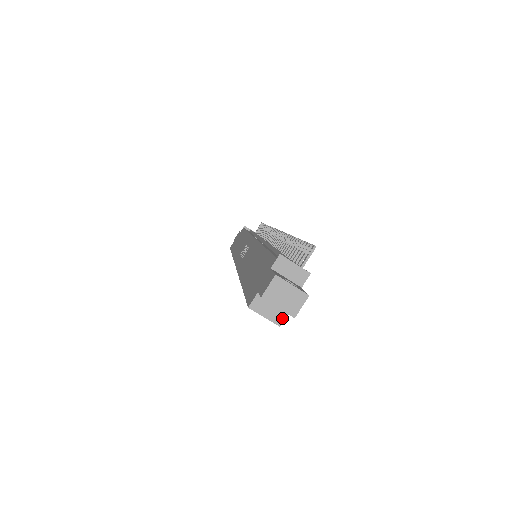
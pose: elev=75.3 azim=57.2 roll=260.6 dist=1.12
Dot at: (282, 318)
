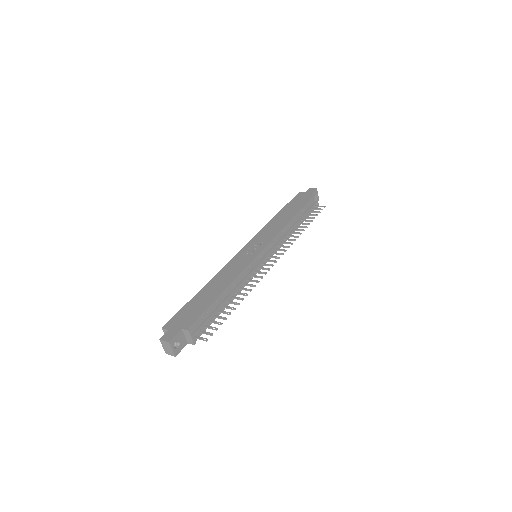
Dot at: occluded
